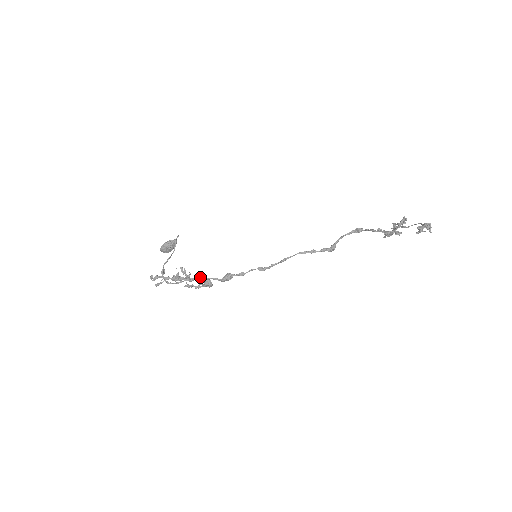
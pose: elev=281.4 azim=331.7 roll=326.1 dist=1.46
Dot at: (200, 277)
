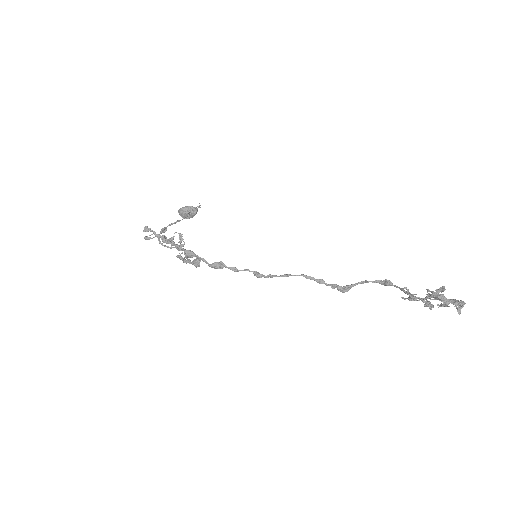
Dot at: occluded
